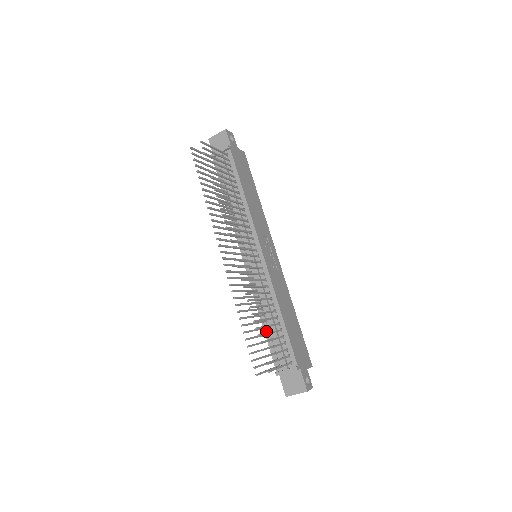
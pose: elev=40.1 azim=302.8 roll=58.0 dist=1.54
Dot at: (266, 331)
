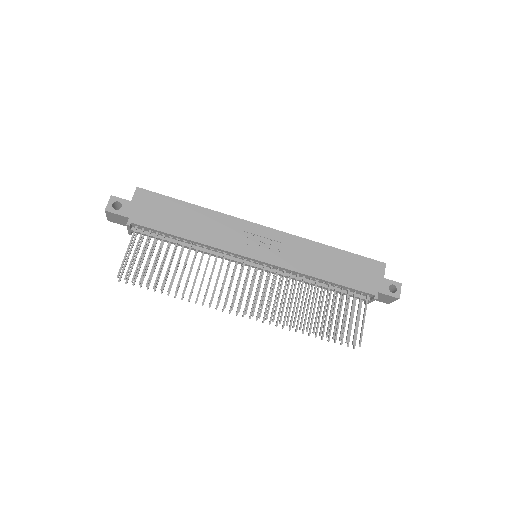
Dot at: occluded
